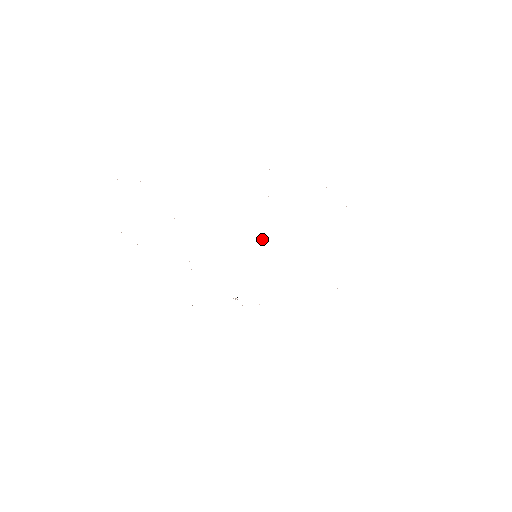
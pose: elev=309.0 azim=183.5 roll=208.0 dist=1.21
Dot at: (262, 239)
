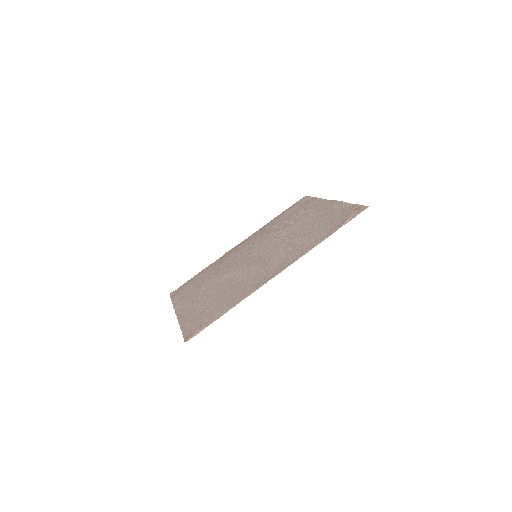
Dot at: (248, 266)
